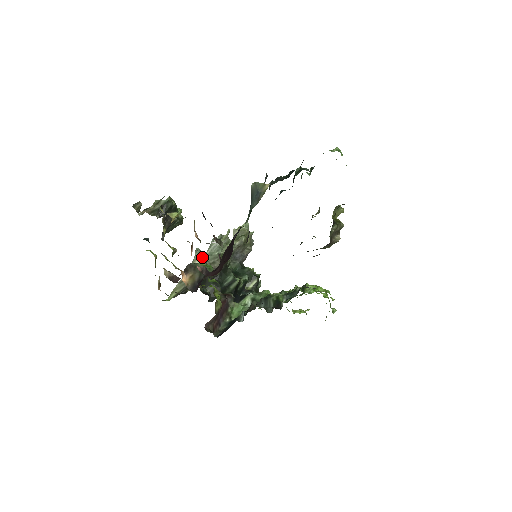
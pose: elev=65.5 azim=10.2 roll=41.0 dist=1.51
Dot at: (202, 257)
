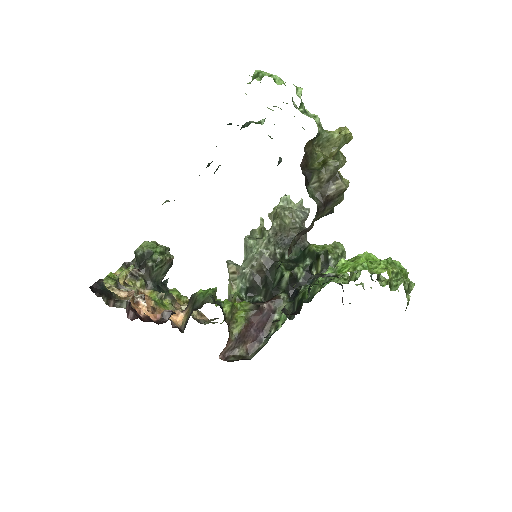
Dot at: (231, 269)
